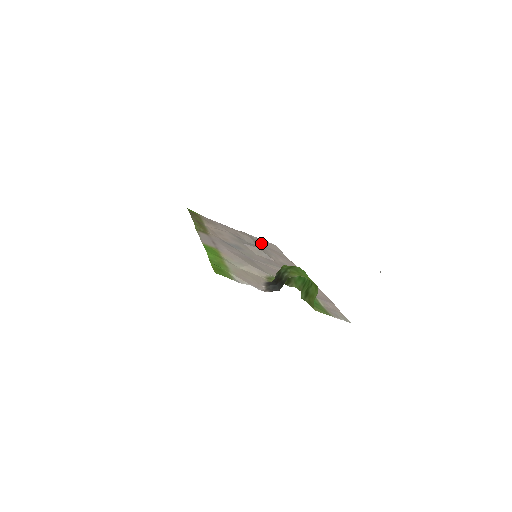
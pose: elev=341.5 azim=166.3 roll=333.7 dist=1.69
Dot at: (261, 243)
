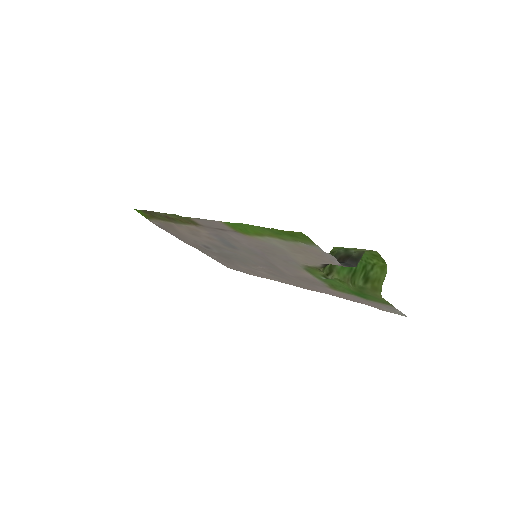
Dot at: (220, 260)
